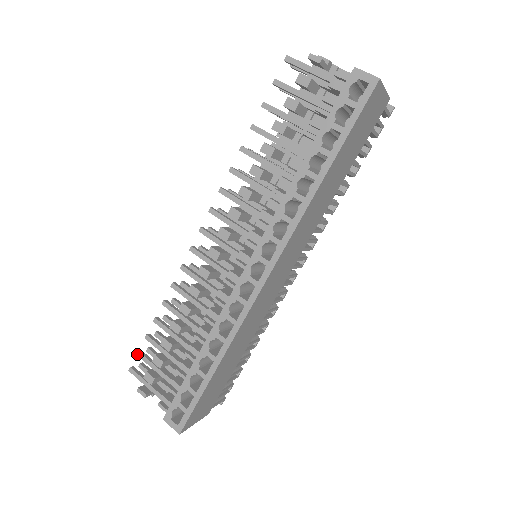
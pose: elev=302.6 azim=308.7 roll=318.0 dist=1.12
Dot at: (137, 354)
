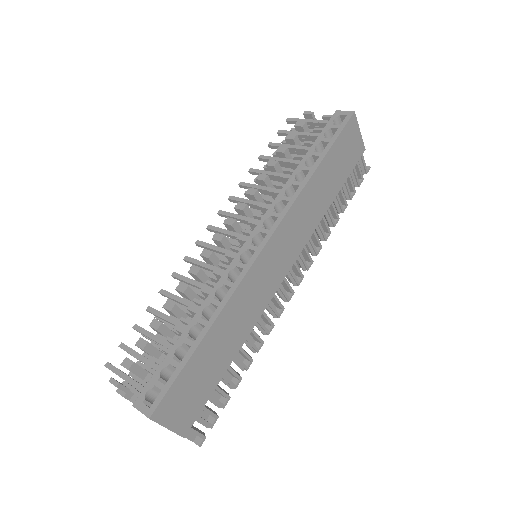
Dot at: (119, 345)
